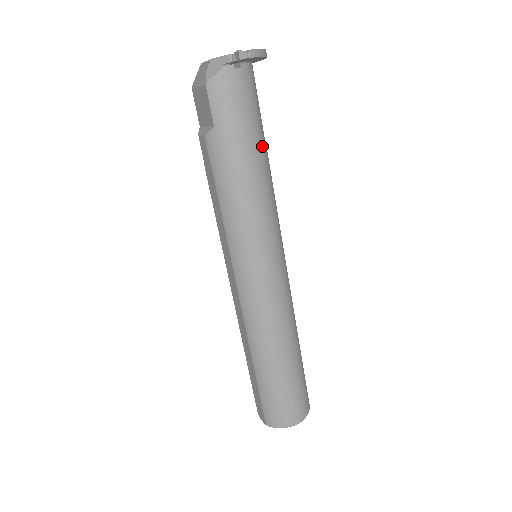
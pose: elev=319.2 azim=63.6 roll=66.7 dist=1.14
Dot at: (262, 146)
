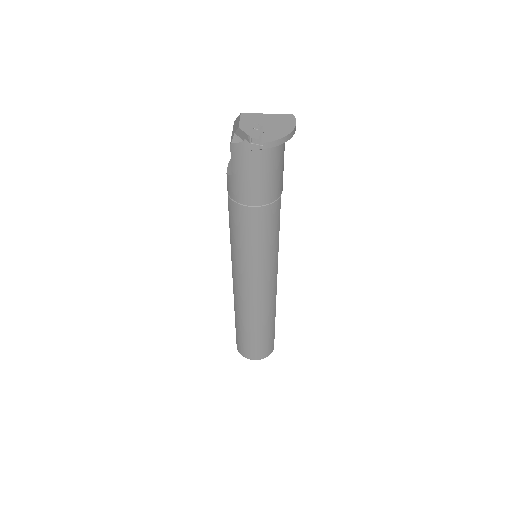
Dot at: (271, 198)
